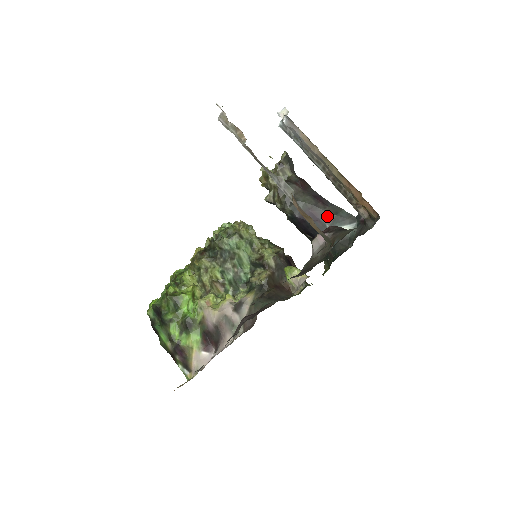
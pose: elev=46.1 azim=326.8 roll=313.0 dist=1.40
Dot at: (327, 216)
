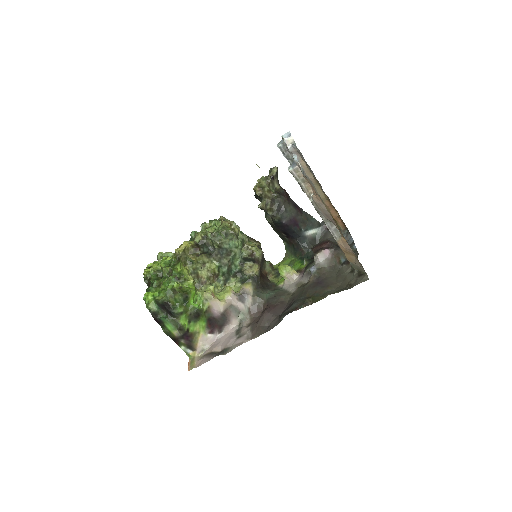
Dot at: (303, 222)
